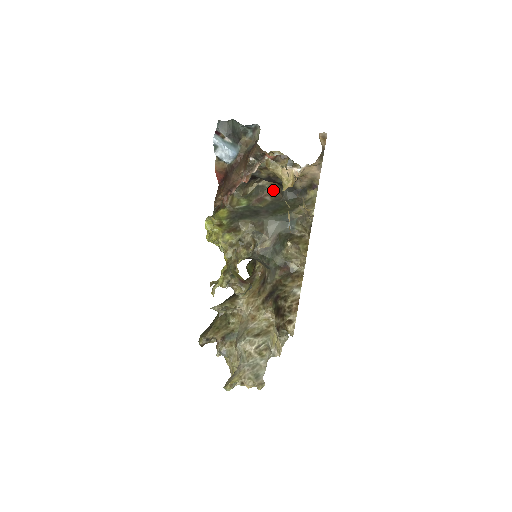
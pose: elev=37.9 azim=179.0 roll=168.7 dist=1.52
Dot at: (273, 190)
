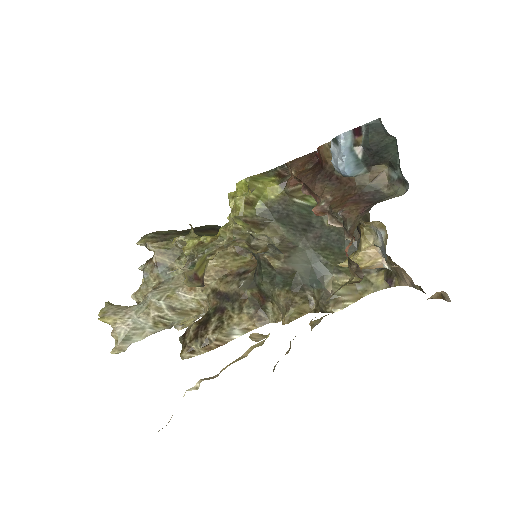
Dot at: (363, 219)
